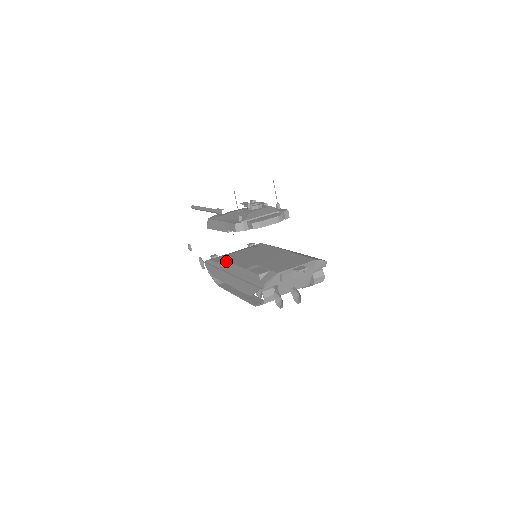
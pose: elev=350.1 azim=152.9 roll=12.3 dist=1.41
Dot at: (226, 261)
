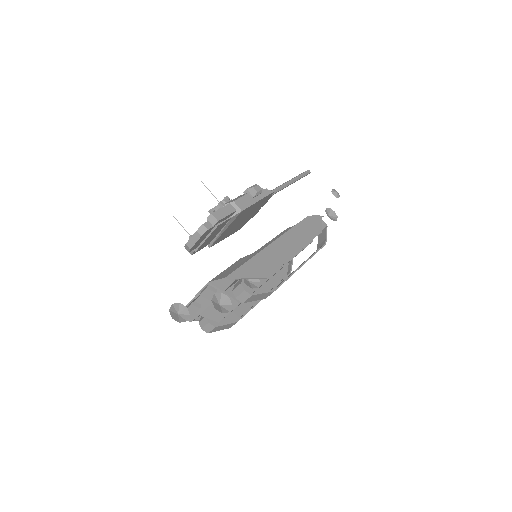
Dot at: occluded
